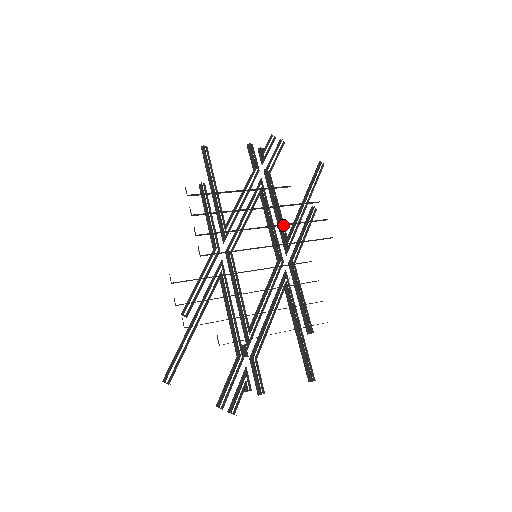
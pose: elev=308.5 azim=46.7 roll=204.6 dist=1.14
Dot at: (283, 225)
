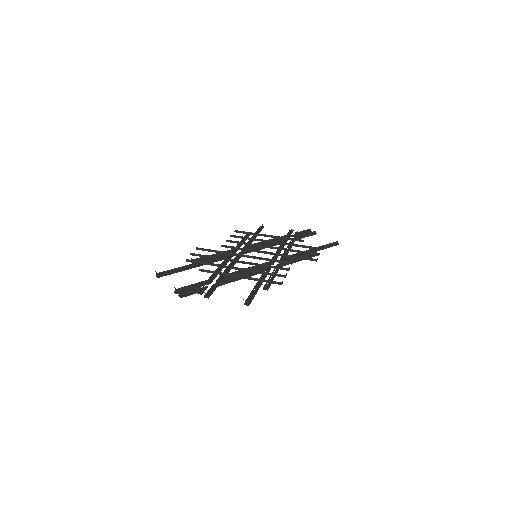
Dot at: (285, 250)
